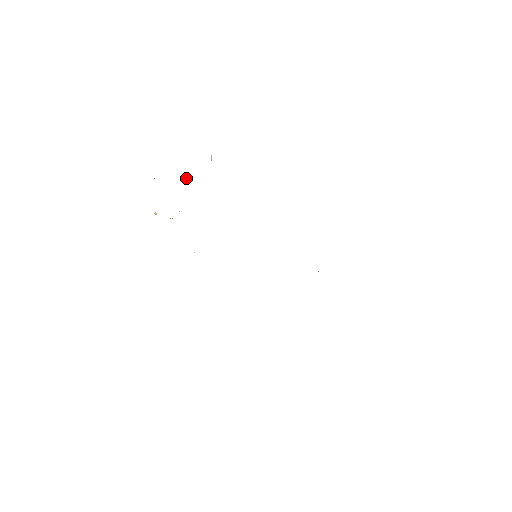
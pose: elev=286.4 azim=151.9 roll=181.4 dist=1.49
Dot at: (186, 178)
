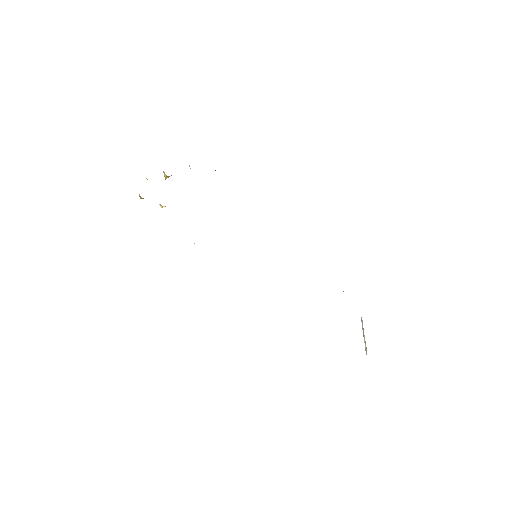
Dot at: (167, 176)
